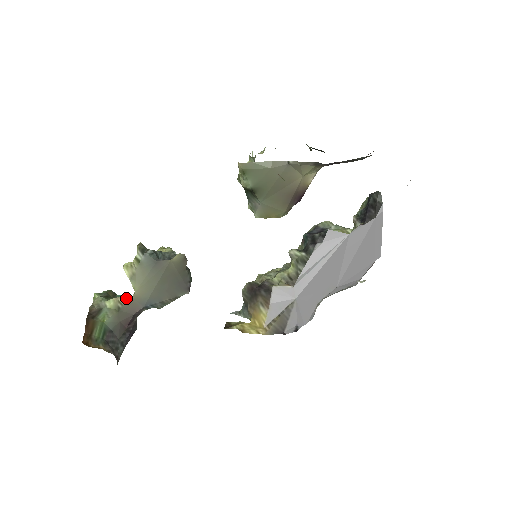
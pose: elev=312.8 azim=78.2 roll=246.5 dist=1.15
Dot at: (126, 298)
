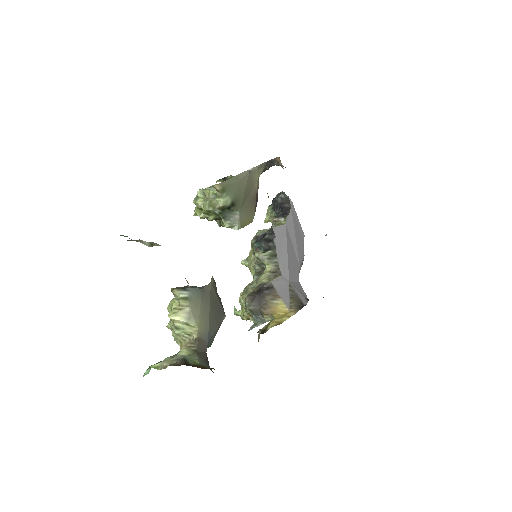
Dot at: (192, 340)
